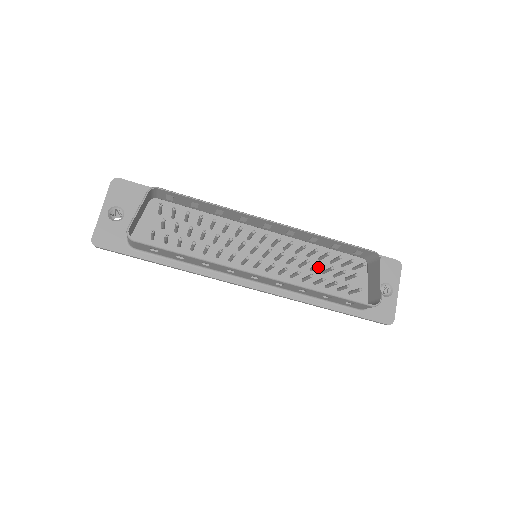
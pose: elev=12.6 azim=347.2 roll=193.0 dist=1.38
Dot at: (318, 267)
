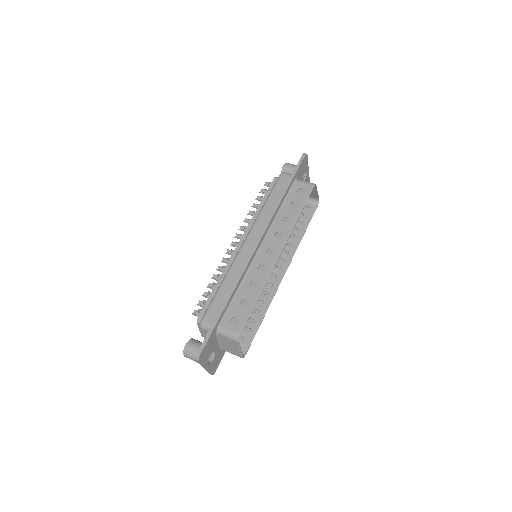
Dot at: occluded
